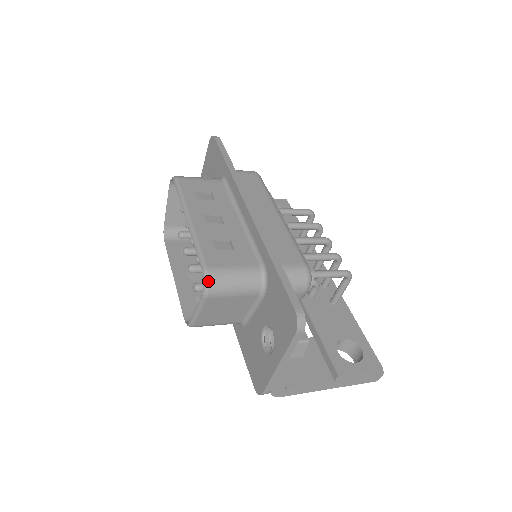
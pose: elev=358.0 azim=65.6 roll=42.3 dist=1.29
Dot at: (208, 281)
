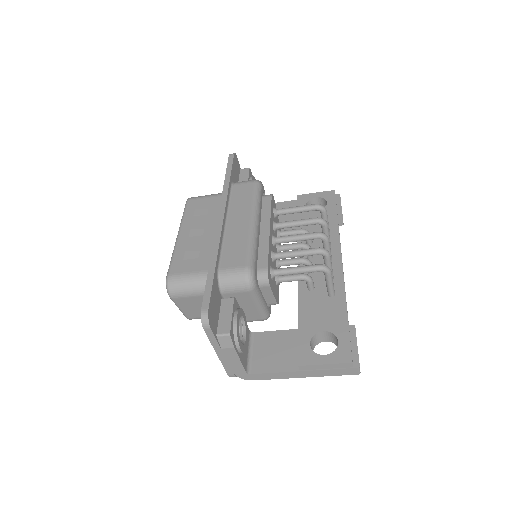
Dot at: (168, 286)
